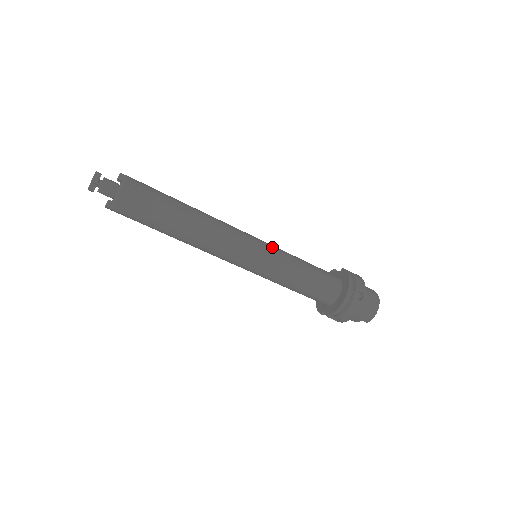
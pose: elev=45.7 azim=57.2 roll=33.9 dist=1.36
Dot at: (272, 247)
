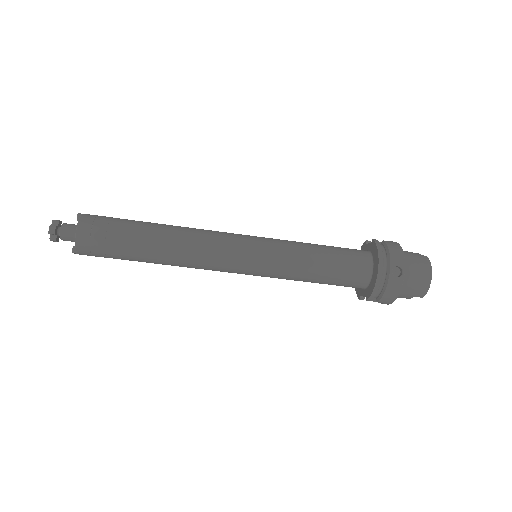
Dot at: (269, 242)
